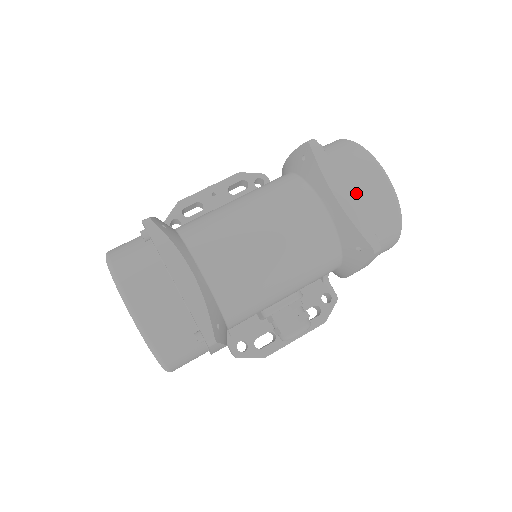
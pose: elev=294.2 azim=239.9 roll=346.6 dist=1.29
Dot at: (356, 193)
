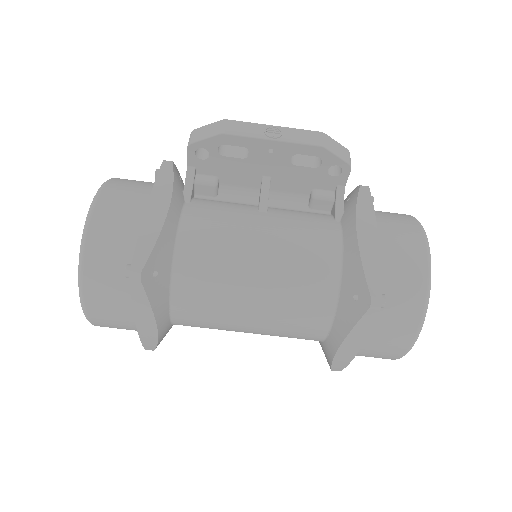
Dot at: (362, 351)
